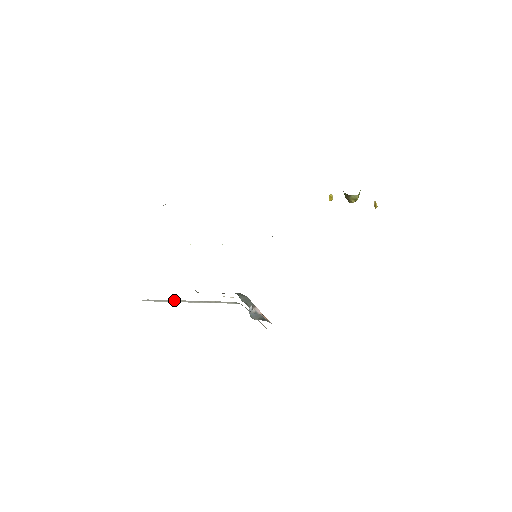
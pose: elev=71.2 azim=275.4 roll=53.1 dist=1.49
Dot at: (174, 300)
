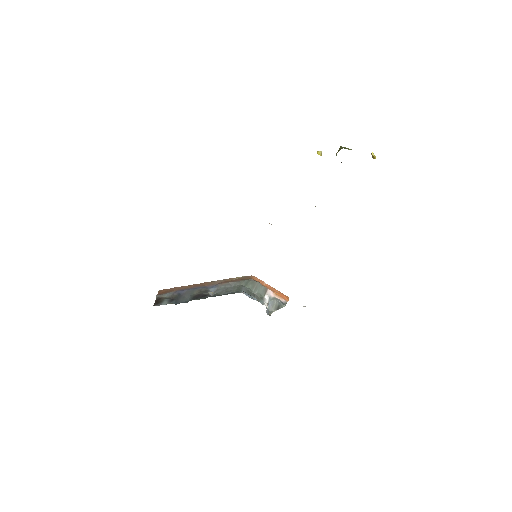
Dot at: occluded
